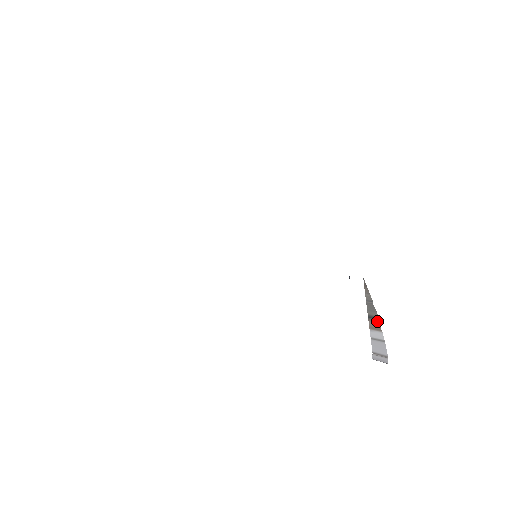
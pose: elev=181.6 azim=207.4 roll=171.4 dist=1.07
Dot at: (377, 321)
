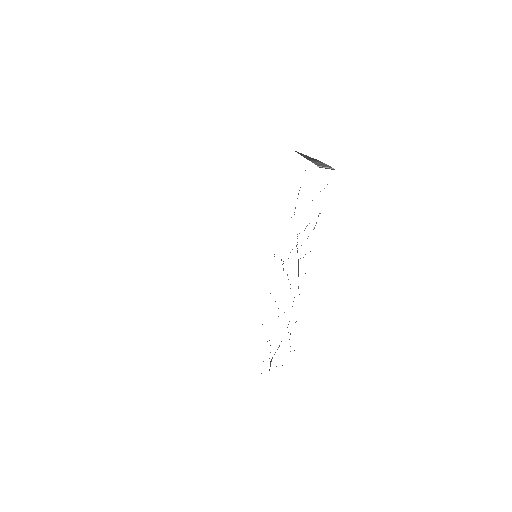
Dot at: (317, 161)
